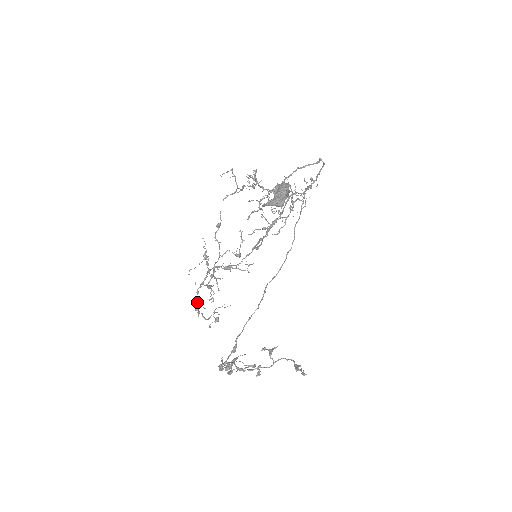
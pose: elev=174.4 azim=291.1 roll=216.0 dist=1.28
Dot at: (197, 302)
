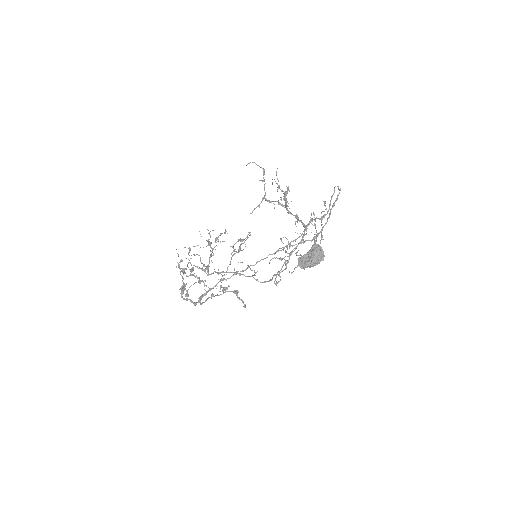
Dot at: occluded
